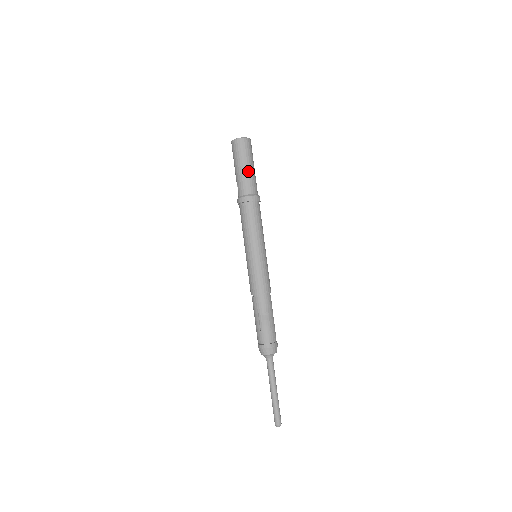
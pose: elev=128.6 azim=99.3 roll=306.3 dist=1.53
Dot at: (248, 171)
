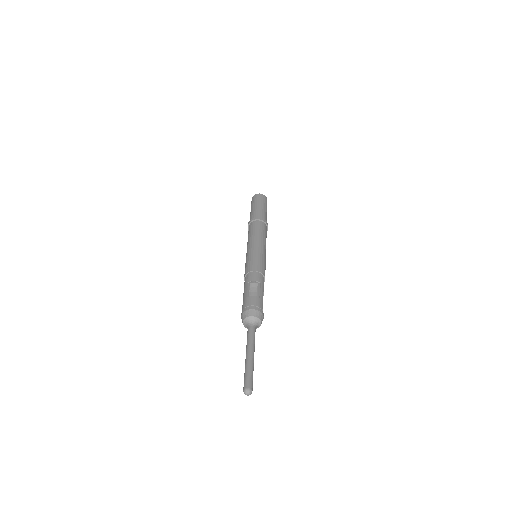
Dot at: (260, 207)
